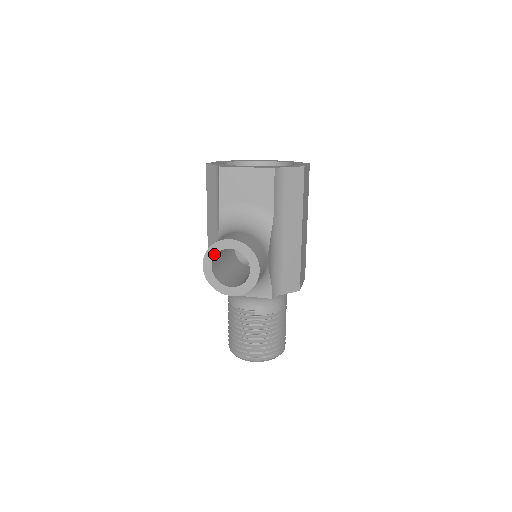
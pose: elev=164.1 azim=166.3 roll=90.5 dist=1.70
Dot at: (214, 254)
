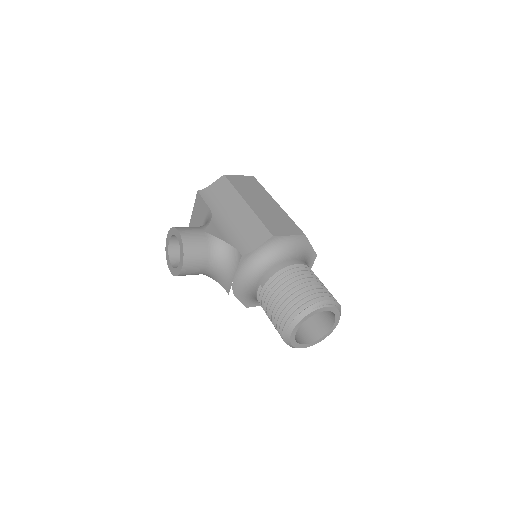
Dot at: (168, 256)
